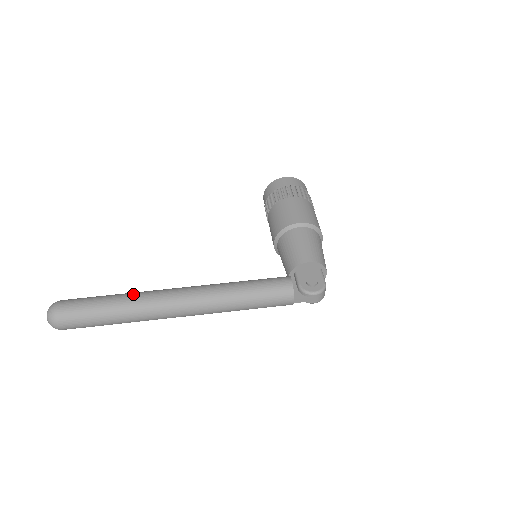
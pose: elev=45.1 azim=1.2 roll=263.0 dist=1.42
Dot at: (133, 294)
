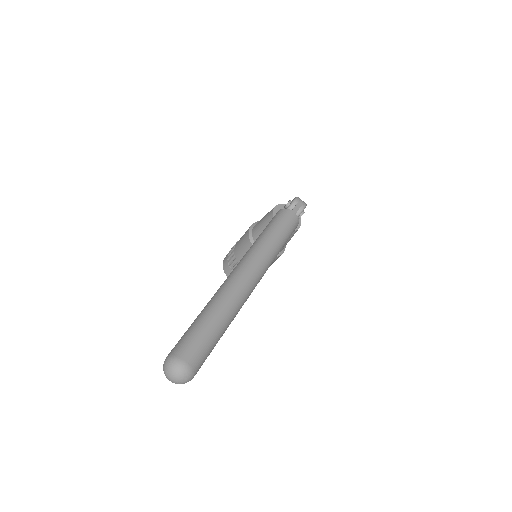
Dot at: occluded
